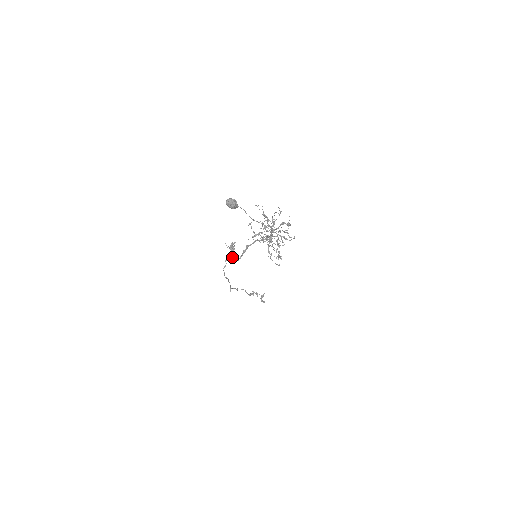
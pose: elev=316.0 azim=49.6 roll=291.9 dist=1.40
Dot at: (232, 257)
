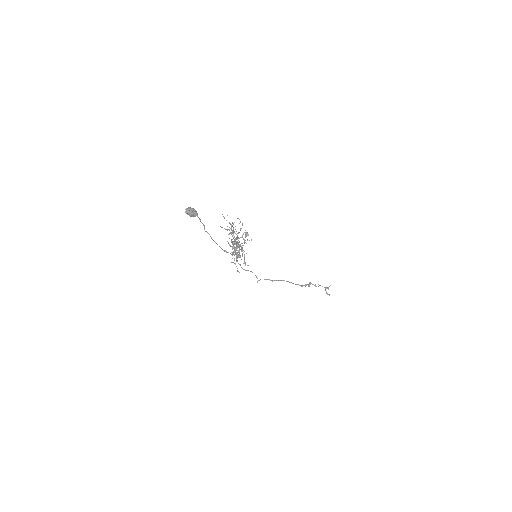
Dot at: occluded
